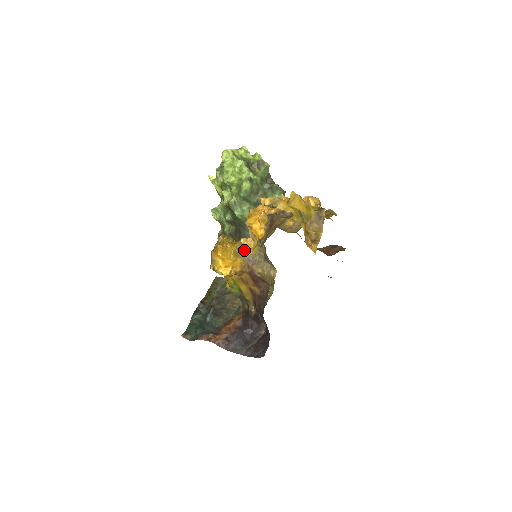
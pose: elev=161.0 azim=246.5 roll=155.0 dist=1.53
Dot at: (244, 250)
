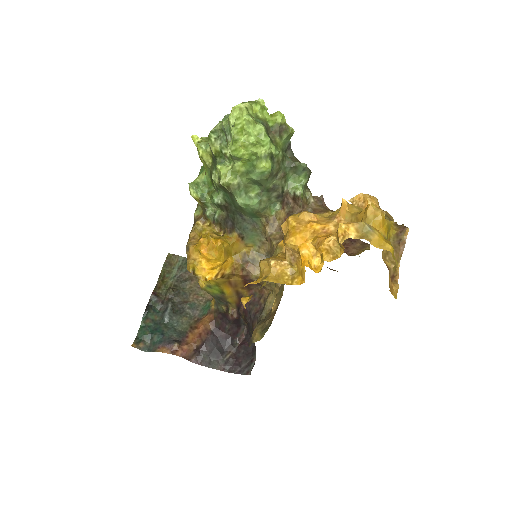
Dot at: (277, 280)
